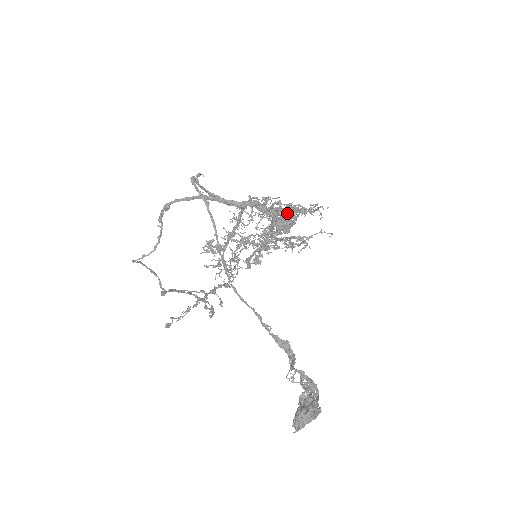
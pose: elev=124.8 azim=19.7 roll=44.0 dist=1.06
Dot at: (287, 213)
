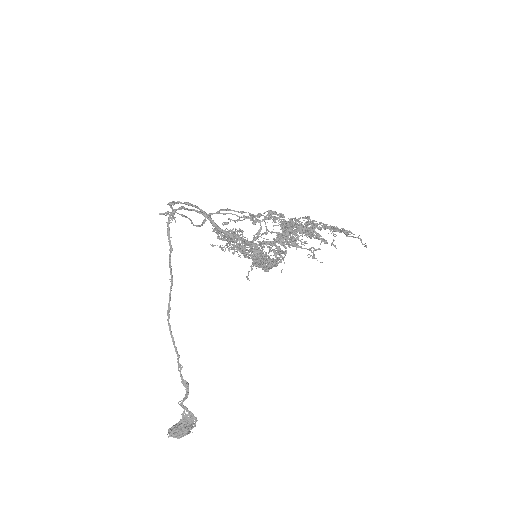
Dot at: (263, 263)
